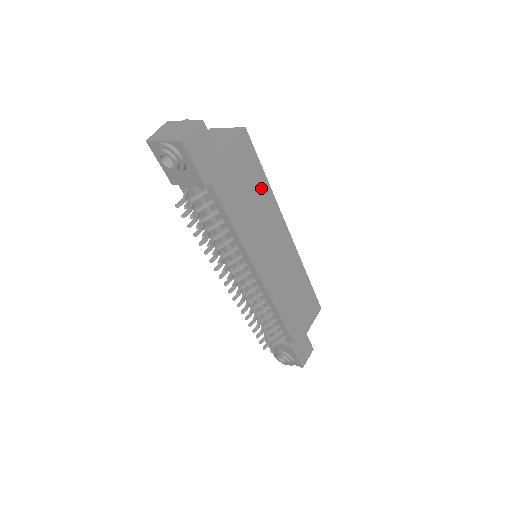
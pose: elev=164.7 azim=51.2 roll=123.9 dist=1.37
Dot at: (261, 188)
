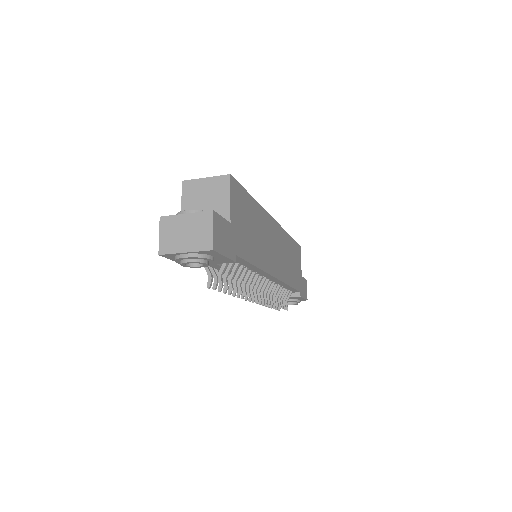
Dot at: (253, 210)
